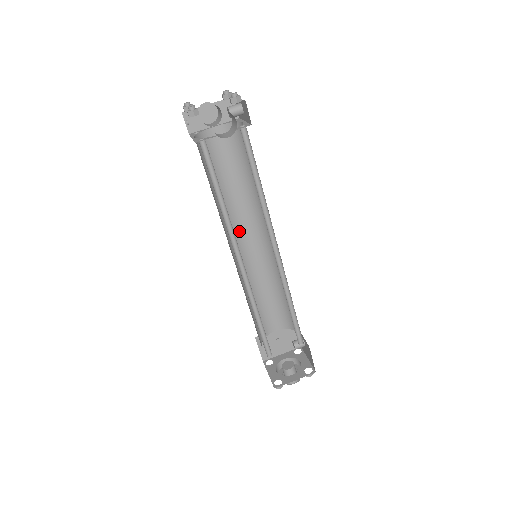
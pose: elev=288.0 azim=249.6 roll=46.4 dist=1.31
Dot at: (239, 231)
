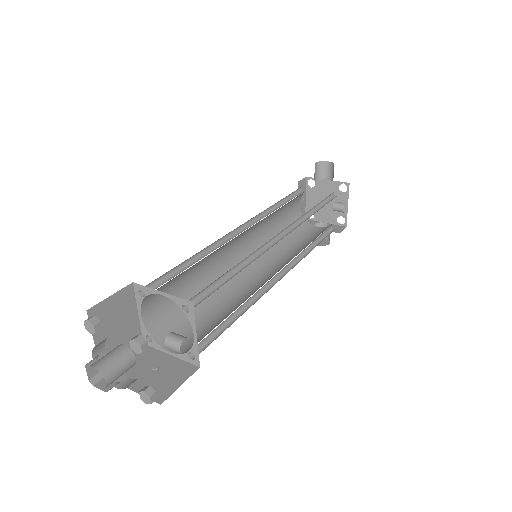
Dot at: (263, 266)
